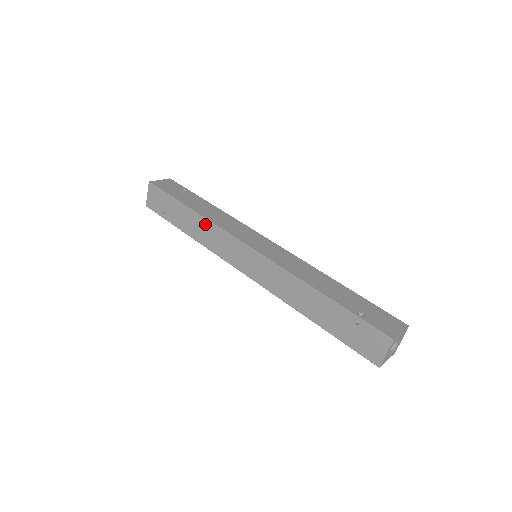
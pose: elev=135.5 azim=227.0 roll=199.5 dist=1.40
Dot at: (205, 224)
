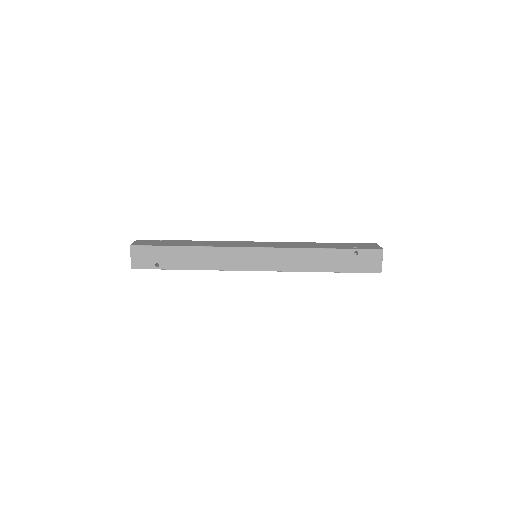
Dot at: (207, 251)
